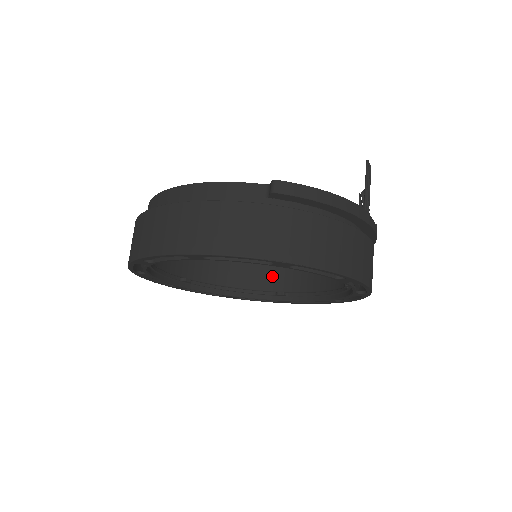
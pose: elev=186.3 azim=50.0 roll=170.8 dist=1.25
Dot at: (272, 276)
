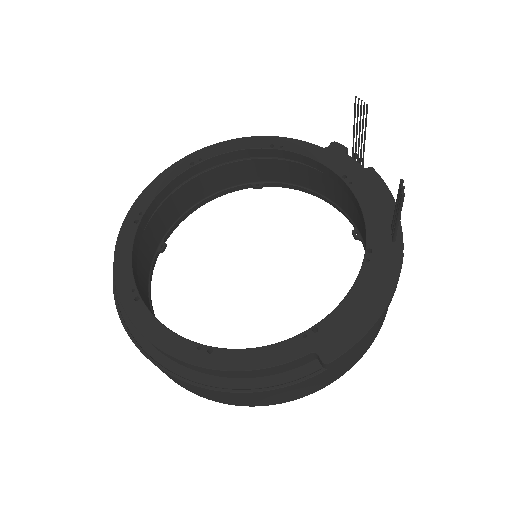
Dot at: (240, 171)
